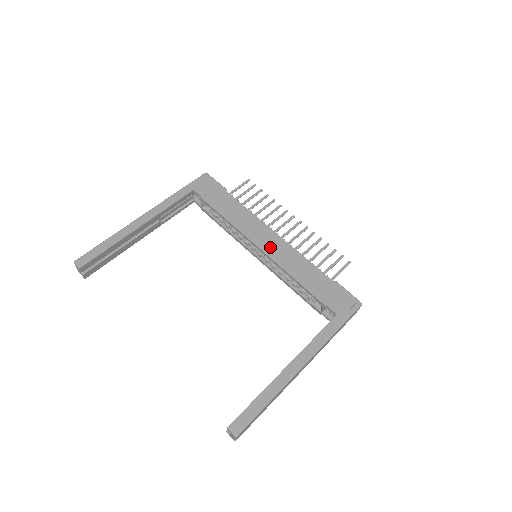
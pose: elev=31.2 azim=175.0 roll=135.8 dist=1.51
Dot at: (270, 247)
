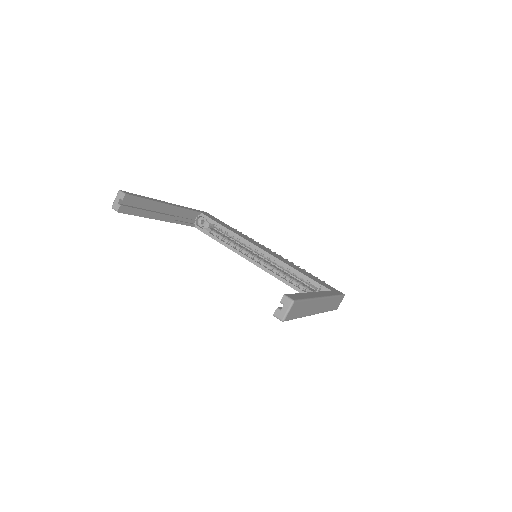
Dot at: (268, 251)
